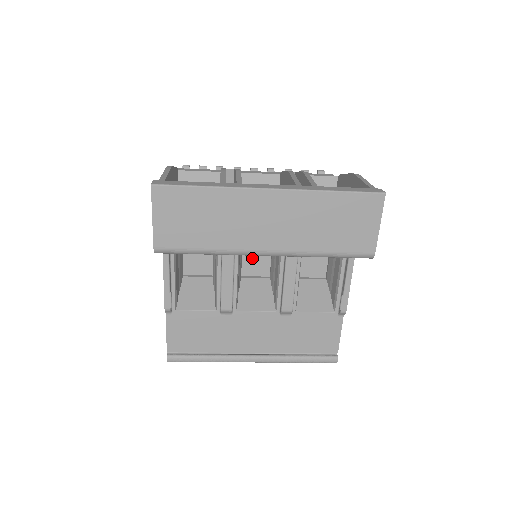
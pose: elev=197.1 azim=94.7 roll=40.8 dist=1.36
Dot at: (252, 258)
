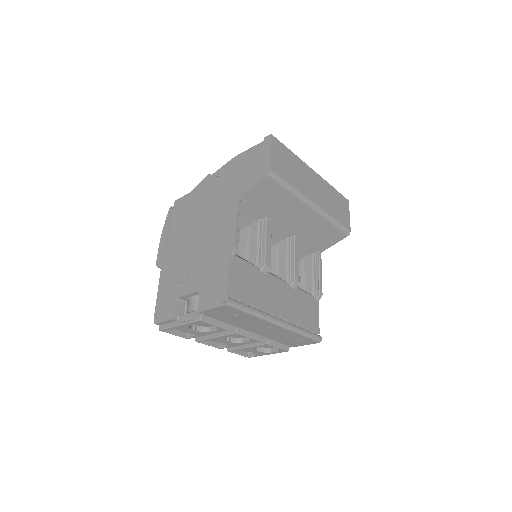
Dot at: occluded
